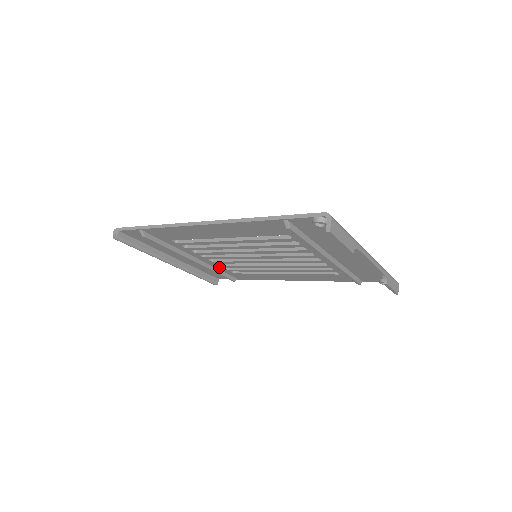
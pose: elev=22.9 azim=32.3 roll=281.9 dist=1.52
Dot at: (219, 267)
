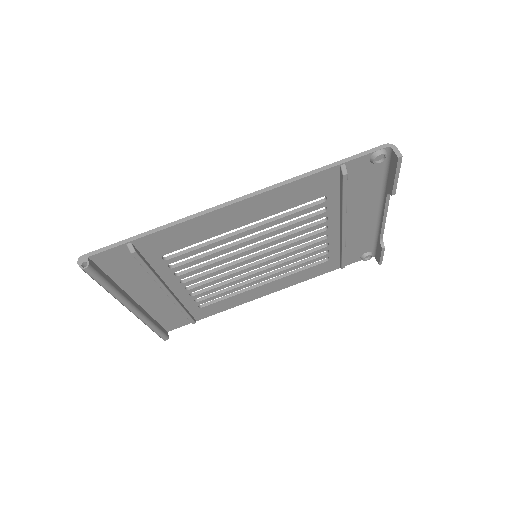
Dot at: (188, 301)
